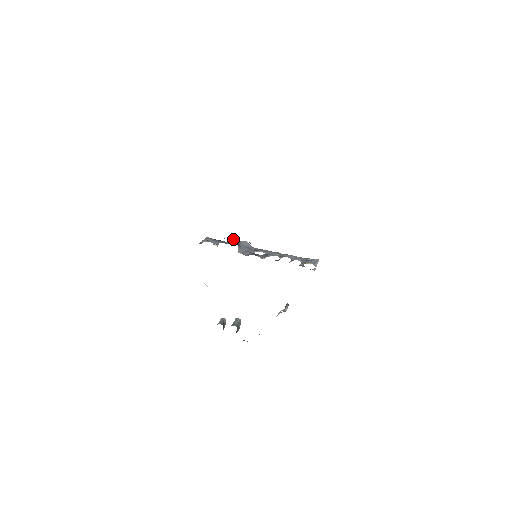
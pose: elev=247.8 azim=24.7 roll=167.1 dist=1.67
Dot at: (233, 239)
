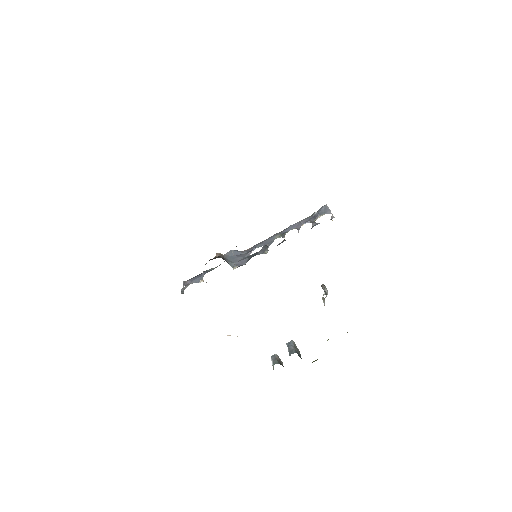
Dot at: (215, 258)
